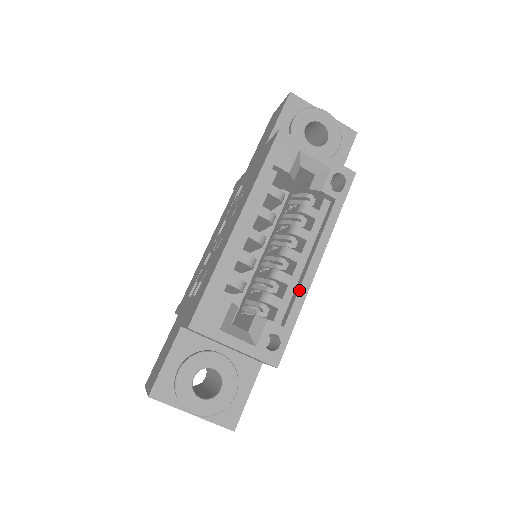
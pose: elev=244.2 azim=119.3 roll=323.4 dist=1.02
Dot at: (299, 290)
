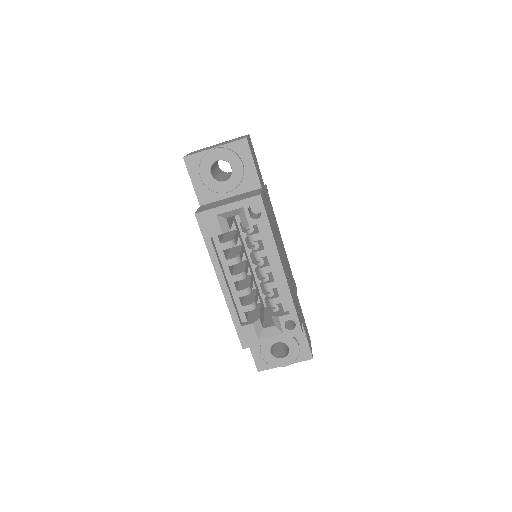
Dot at: (283, 290)
